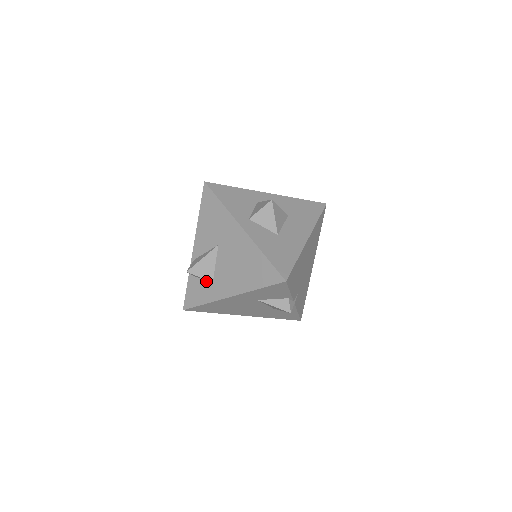
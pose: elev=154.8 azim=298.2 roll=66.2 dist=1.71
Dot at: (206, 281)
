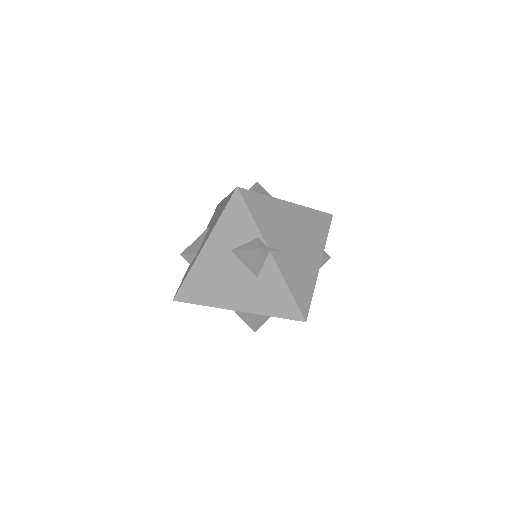
Dot at: (194, 258)
